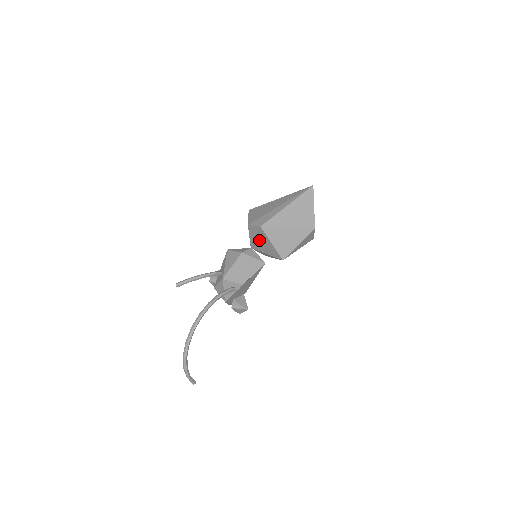
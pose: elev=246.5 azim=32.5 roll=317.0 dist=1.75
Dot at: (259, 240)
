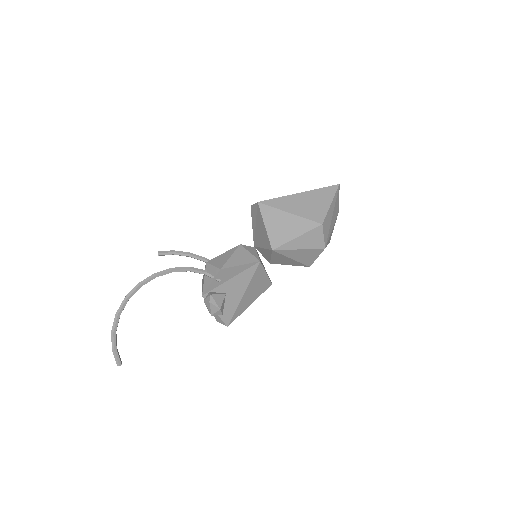
Dot at: (258, 227)
